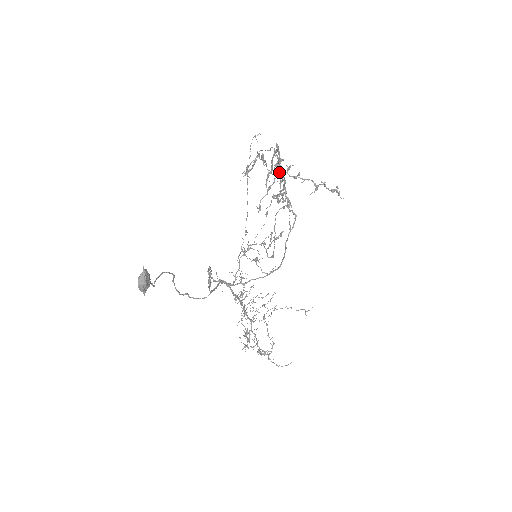
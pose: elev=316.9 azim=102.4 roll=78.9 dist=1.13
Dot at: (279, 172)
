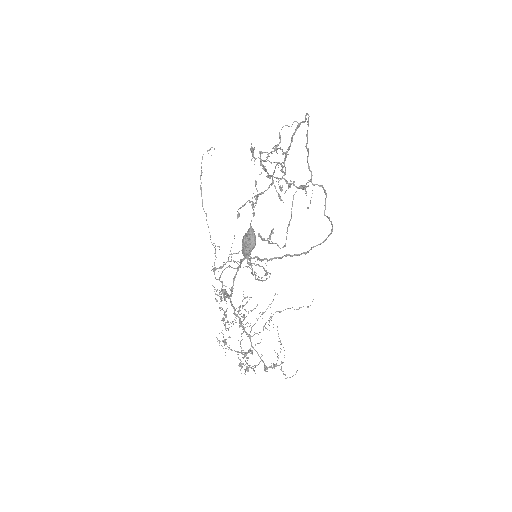
Dot at: occluded
